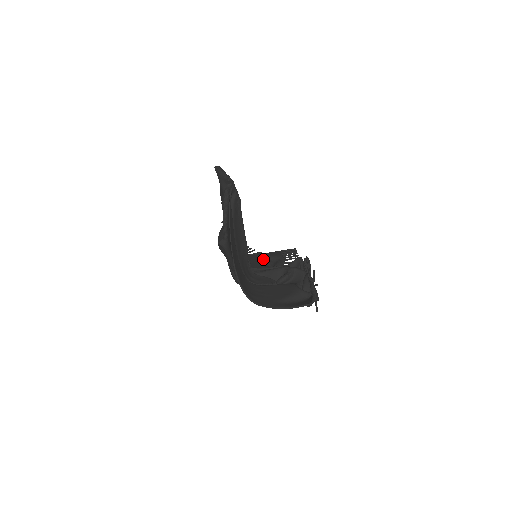
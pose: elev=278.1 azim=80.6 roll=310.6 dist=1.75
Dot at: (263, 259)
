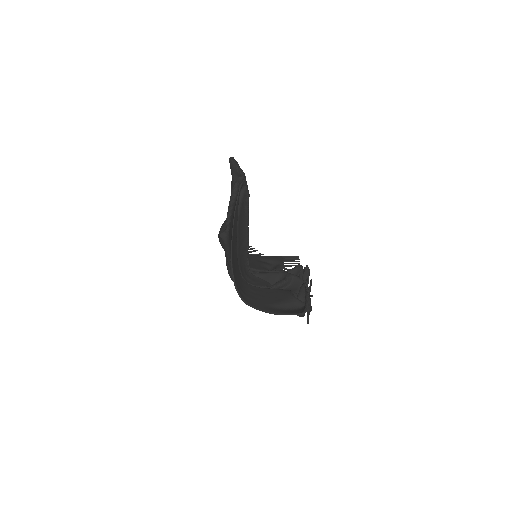
Dot at: (263, 261)
